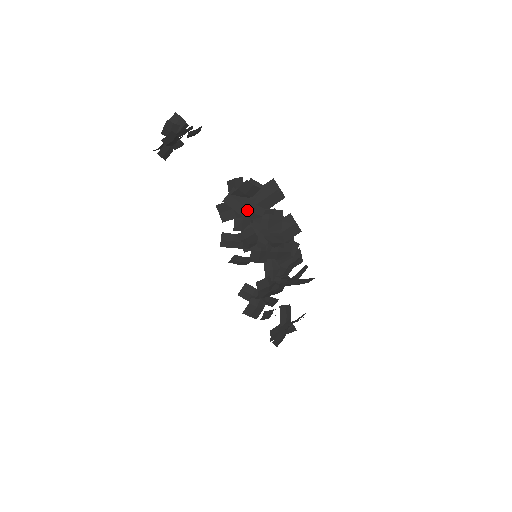
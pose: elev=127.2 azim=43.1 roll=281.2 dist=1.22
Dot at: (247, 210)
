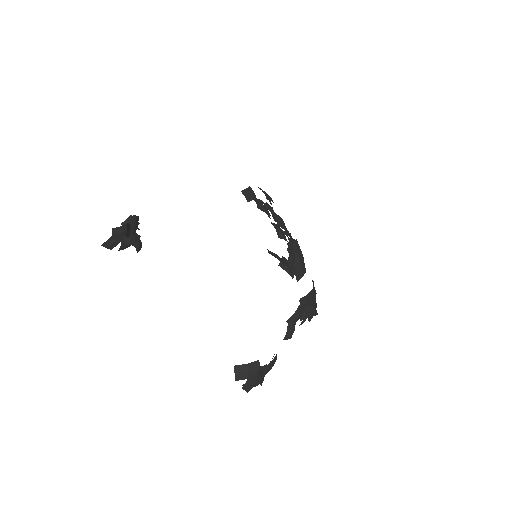
Dot at: (256, 198)
